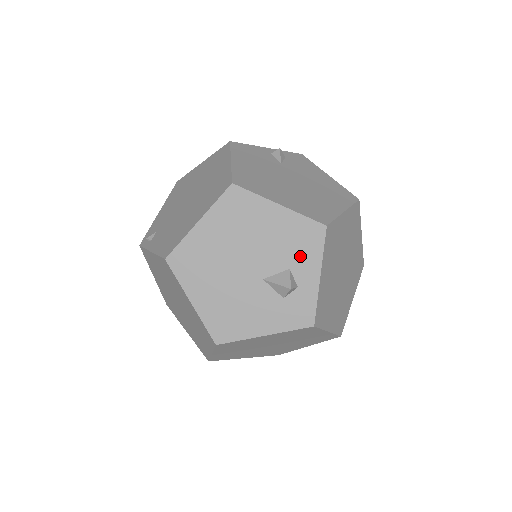
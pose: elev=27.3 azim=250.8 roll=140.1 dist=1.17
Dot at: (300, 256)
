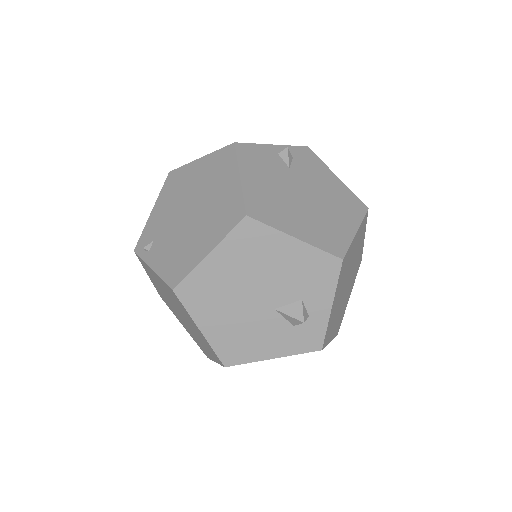
Dot at: (313, 288)
